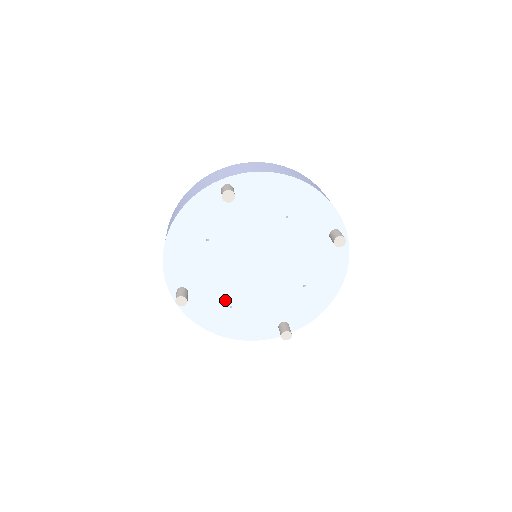
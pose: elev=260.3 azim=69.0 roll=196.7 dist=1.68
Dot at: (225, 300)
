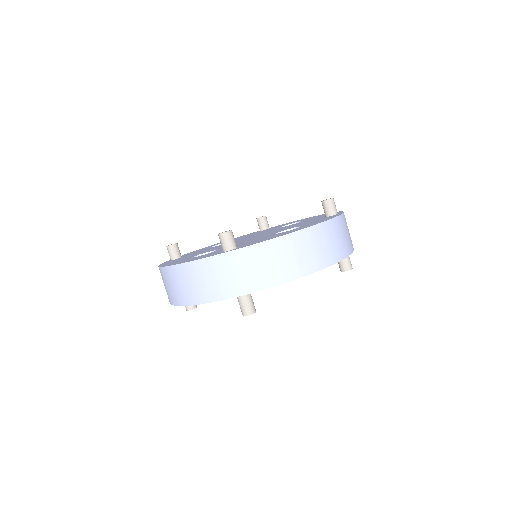
Dot at: occluded
